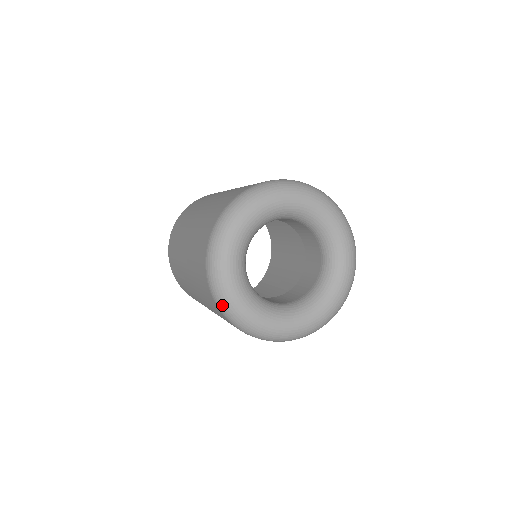
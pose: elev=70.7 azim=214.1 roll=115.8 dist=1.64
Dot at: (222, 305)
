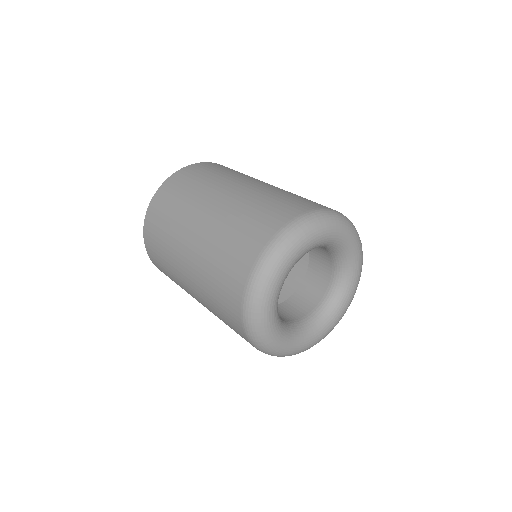
Dot at: (255, 339)
